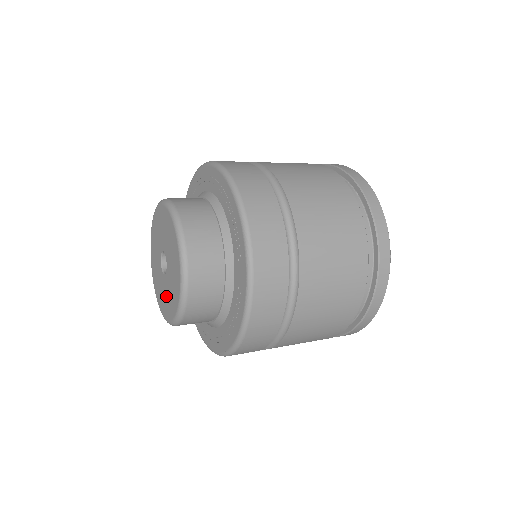
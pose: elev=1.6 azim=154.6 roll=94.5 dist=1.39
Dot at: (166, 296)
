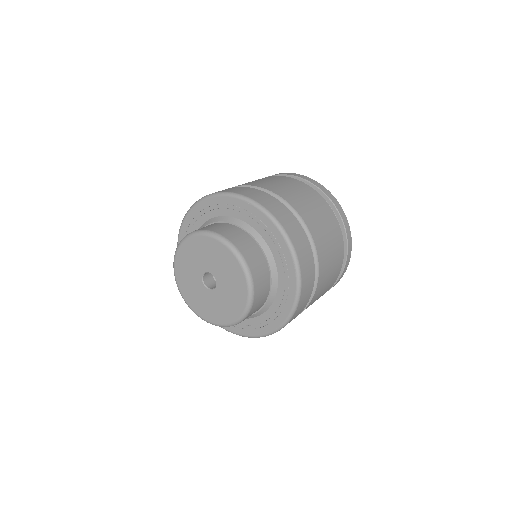
Dot at: (220, 306)
